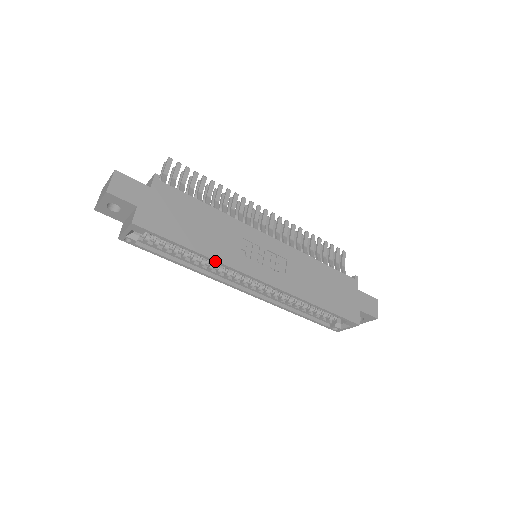
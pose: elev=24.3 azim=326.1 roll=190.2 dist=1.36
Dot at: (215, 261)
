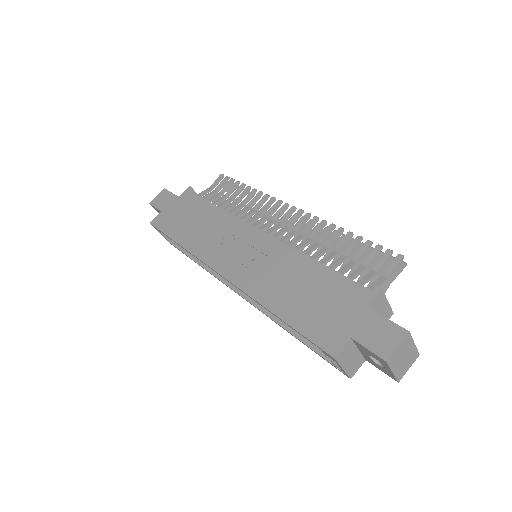
Dot at: (190, 253)
